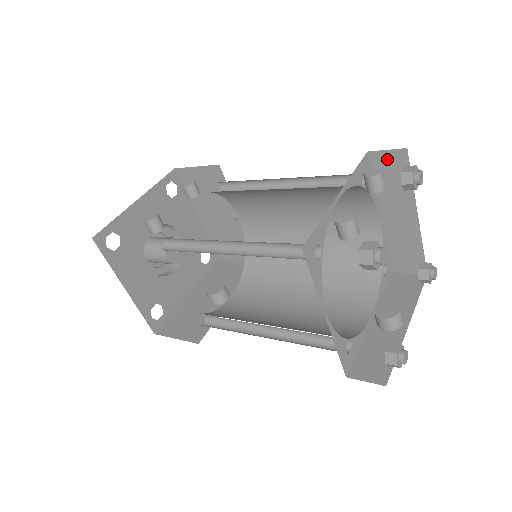
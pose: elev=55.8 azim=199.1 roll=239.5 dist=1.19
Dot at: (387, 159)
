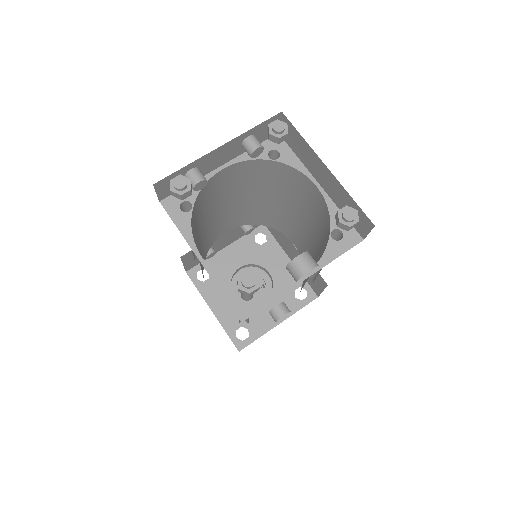
Dot at: occluded
